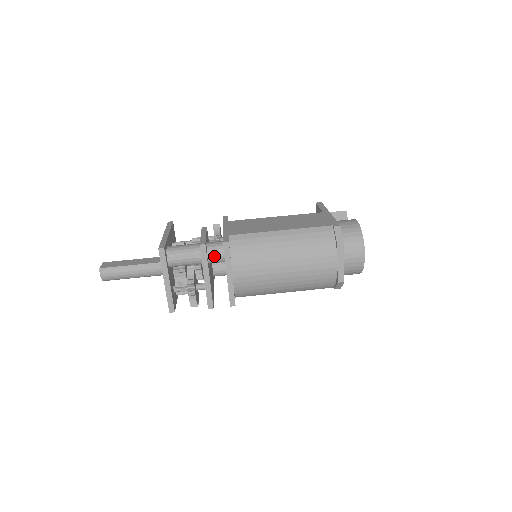
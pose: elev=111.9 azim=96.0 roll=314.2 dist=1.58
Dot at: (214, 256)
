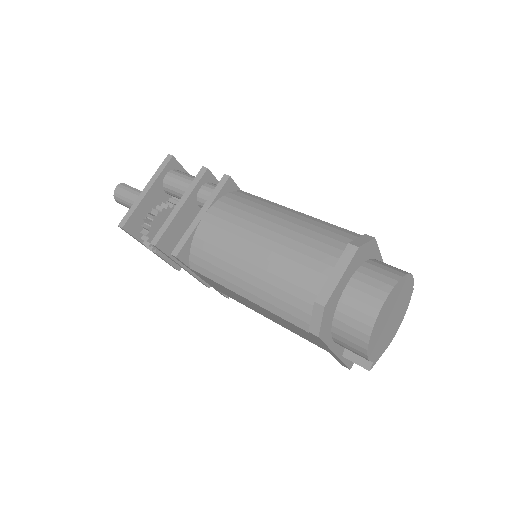
Dot at: (206, 191)
